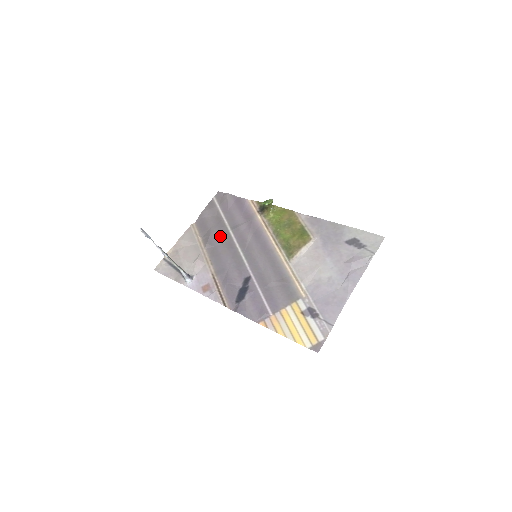
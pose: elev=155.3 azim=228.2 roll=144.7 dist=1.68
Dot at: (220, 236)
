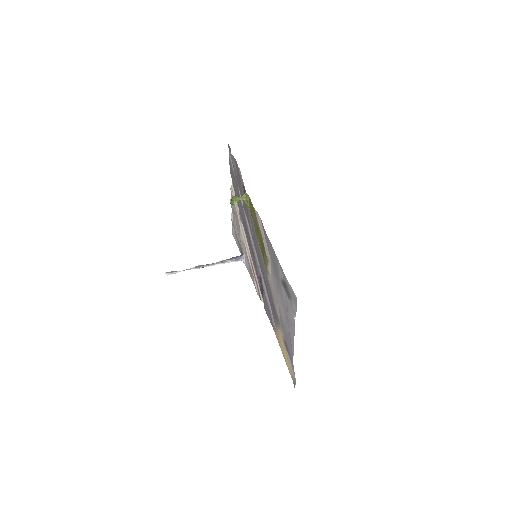
Dot at: (242, 213)
